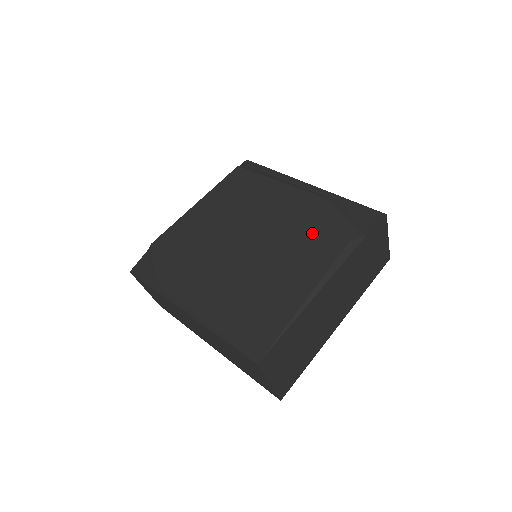
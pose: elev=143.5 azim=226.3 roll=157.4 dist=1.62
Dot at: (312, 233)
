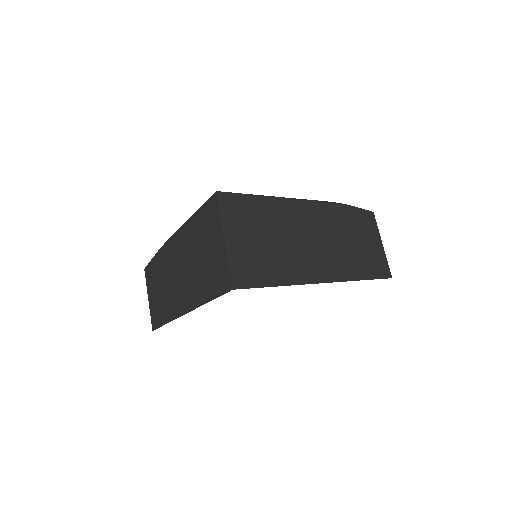
Dot at: occluded
